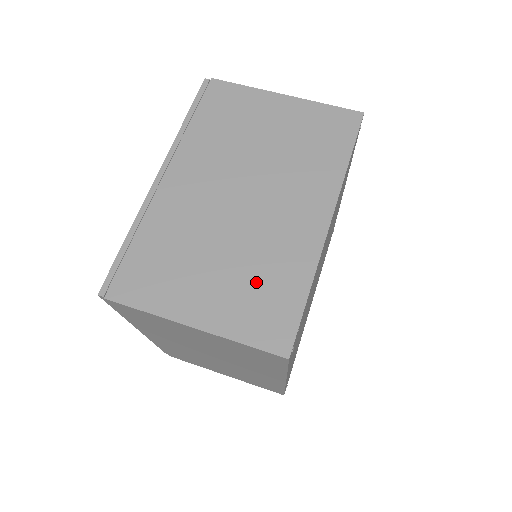
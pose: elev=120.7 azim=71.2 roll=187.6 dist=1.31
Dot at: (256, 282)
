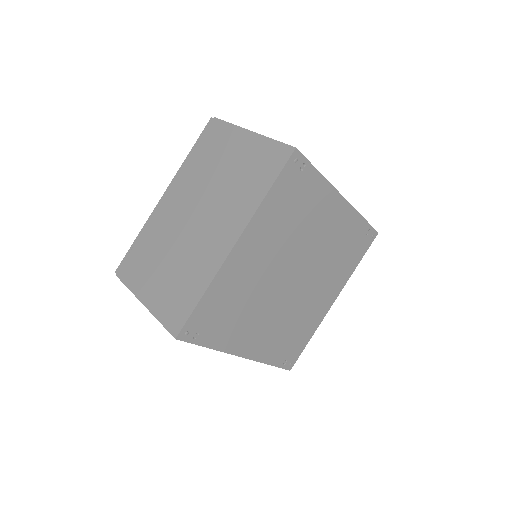
Dot at: occluded
